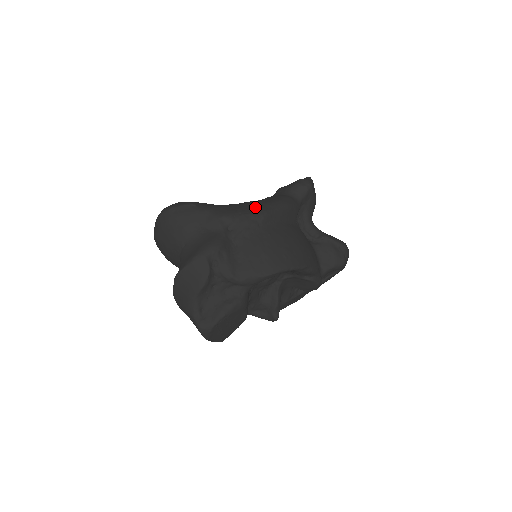
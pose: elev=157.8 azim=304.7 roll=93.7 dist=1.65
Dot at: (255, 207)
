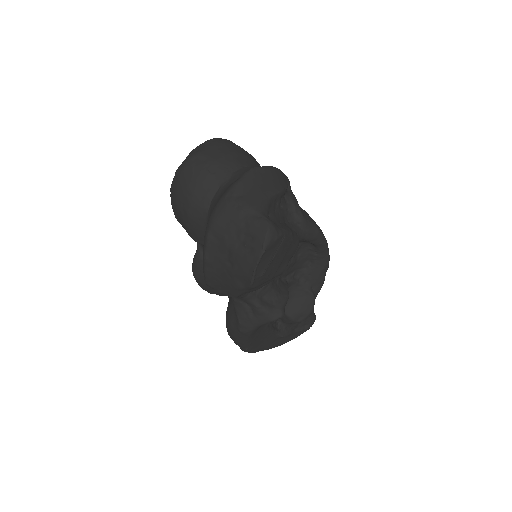
Dot at: occluded
